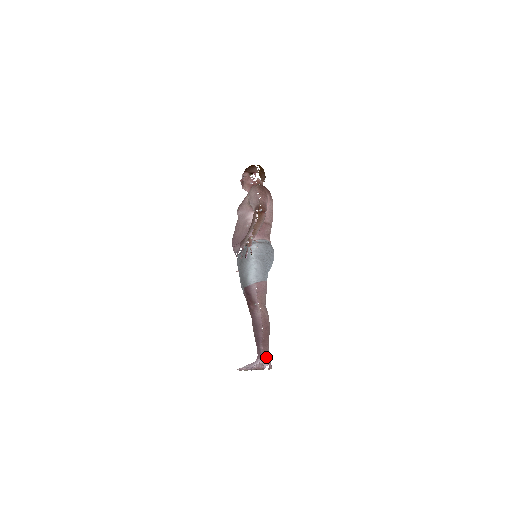
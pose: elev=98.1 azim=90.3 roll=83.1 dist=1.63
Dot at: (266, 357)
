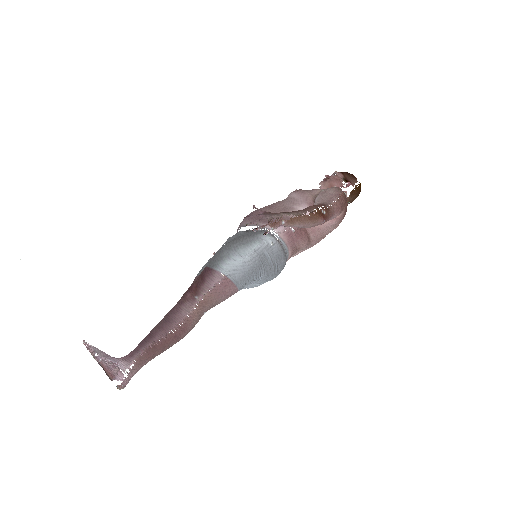
Dot at: (133, 368)
